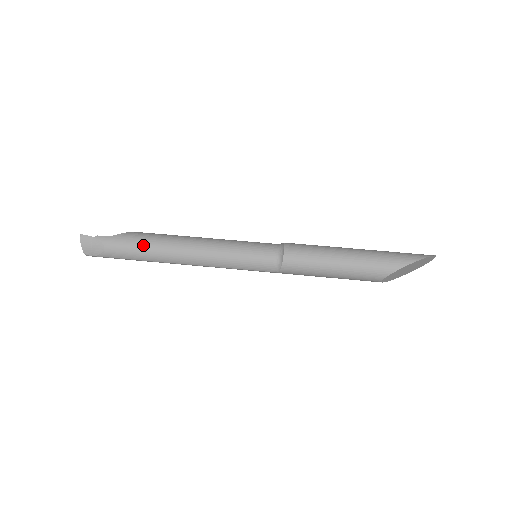
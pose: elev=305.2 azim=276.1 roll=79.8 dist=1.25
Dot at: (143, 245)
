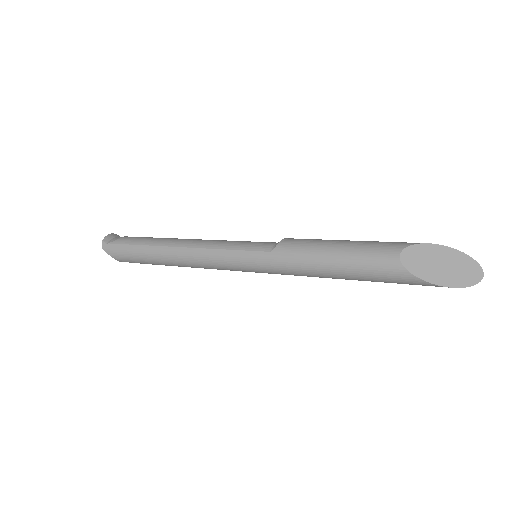
Dot at: occluded
